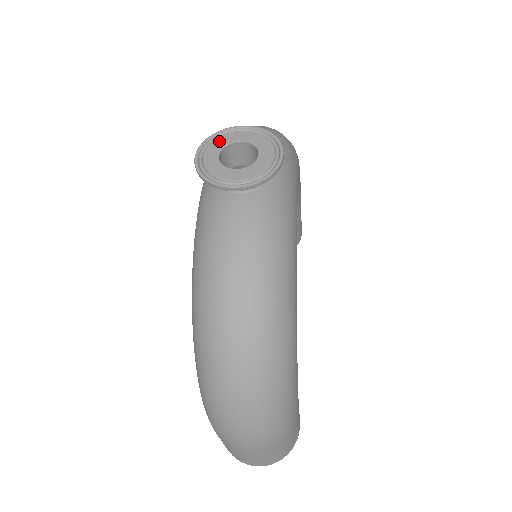
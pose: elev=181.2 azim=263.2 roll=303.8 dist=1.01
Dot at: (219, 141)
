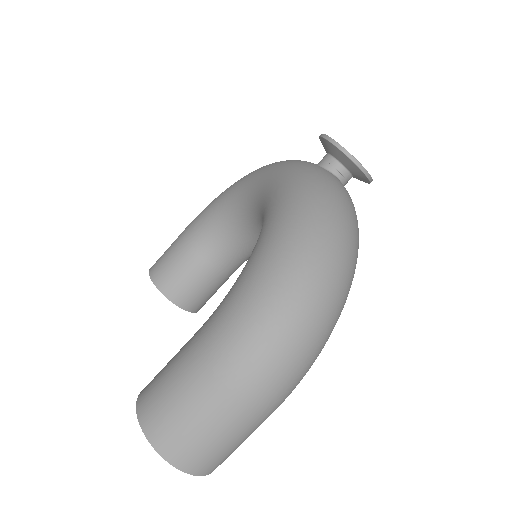
Dot at: occluded
